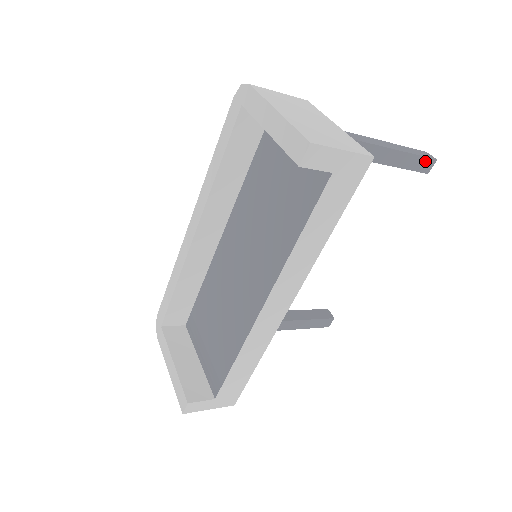
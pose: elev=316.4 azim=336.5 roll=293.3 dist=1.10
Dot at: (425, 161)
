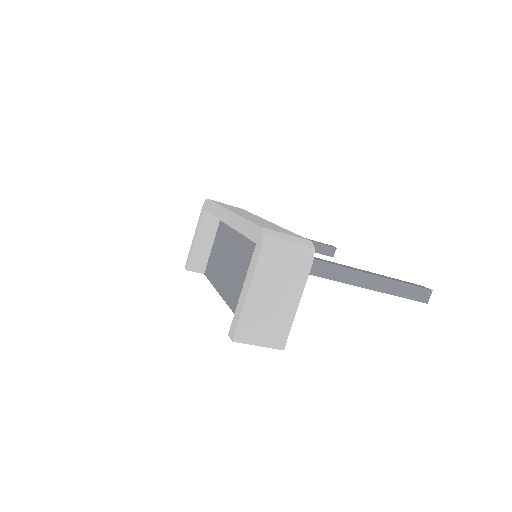
Dot at: (415, 300)
